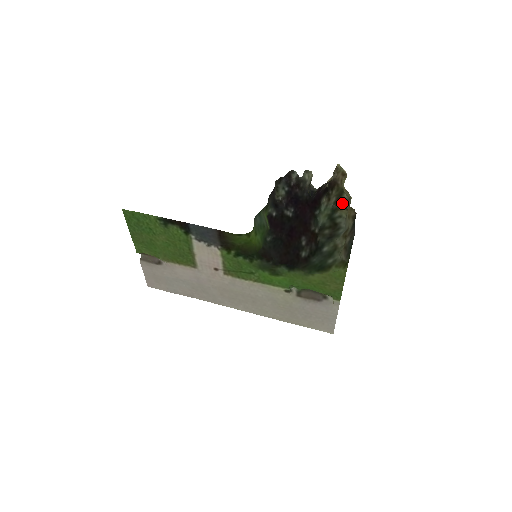
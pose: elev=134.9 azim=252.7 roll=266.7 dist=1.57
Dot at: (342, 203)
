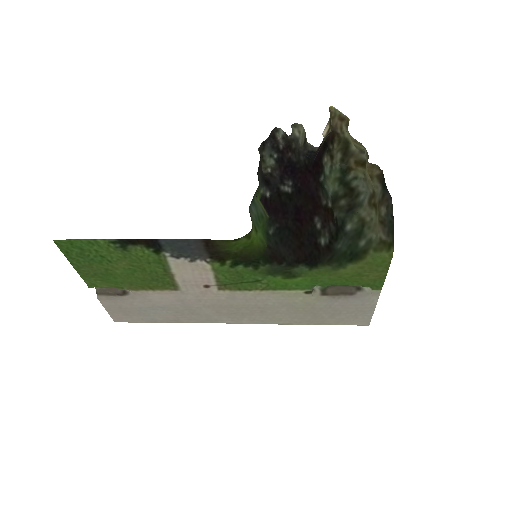
Dot at: (354, 159)
